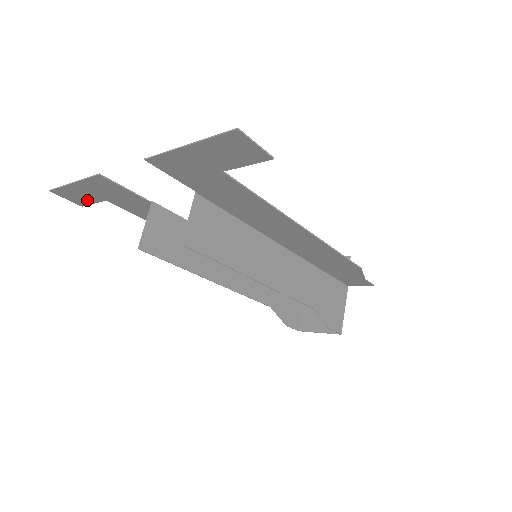
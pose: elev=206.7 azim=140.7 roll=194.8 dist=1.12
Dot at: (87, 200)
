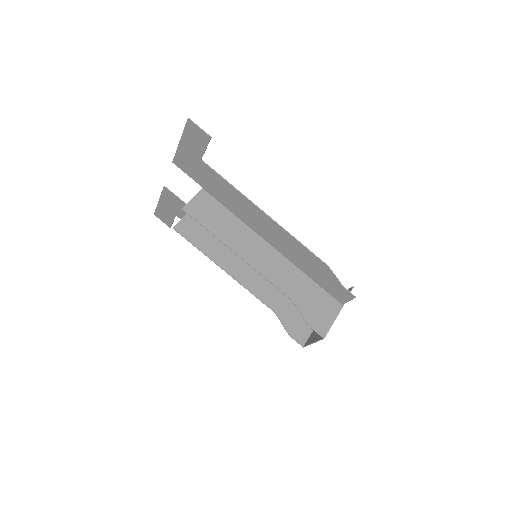
Dot at: (170, 219)
